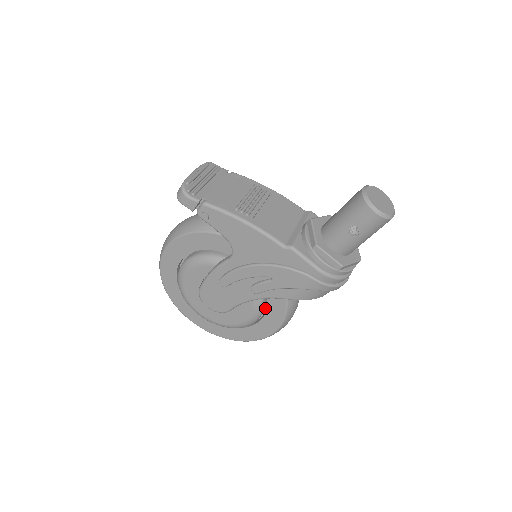
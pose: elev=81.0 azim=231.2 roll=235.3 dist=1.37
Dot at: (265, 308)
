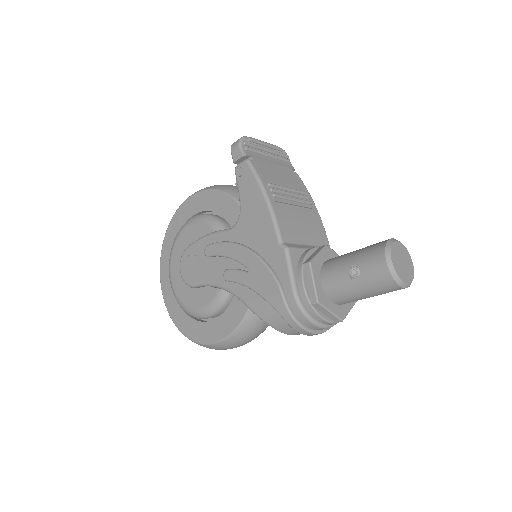
Dot at: occluded
